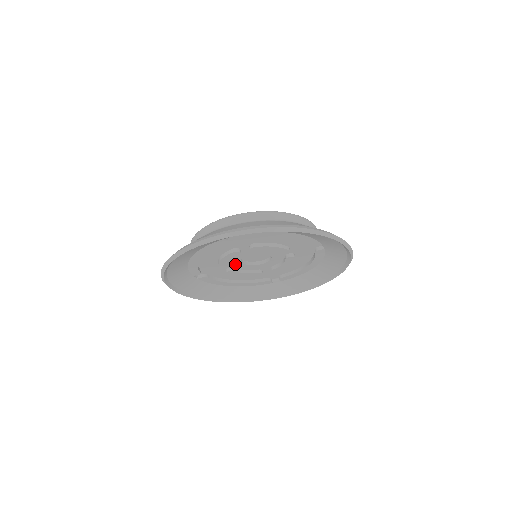
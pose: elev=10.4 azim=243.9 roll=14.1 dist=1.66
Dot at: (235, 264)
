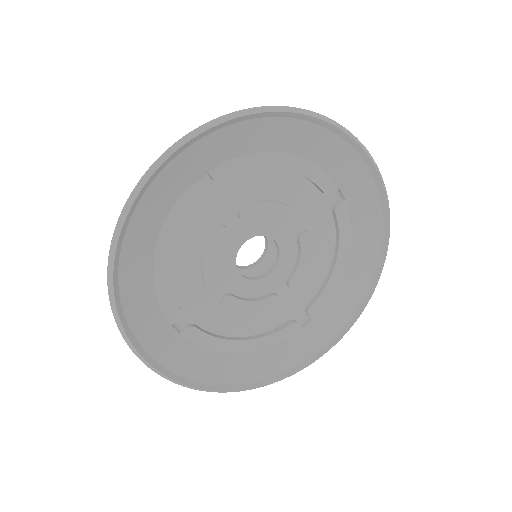
Dot at: (230, 281)
